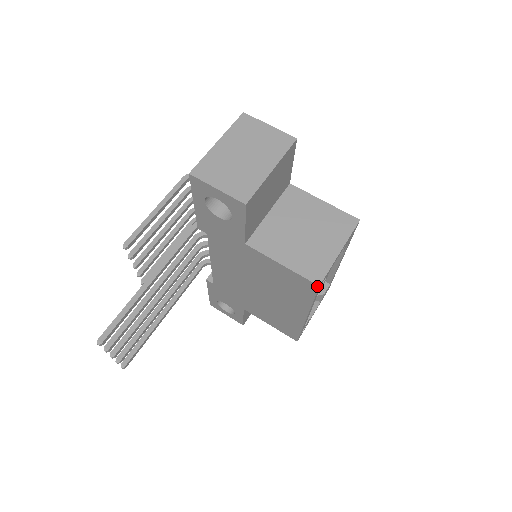
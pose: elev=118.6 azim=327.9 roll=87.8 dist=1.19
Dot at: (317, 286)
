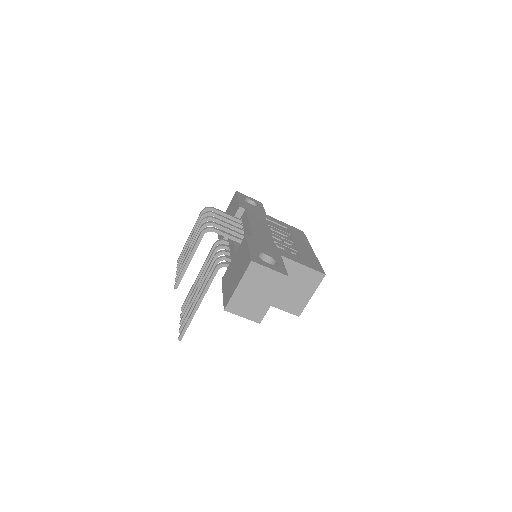
Dot at: (298, 316)
